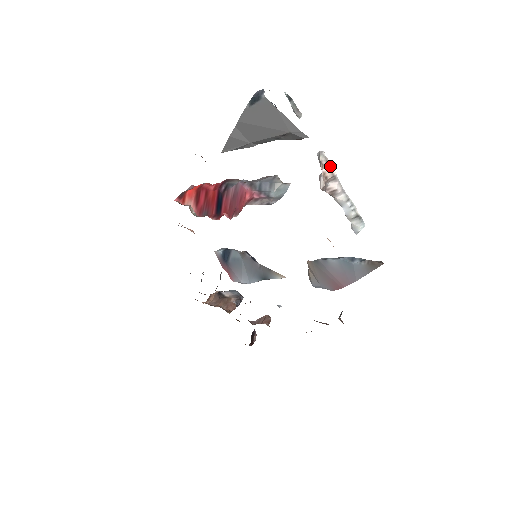
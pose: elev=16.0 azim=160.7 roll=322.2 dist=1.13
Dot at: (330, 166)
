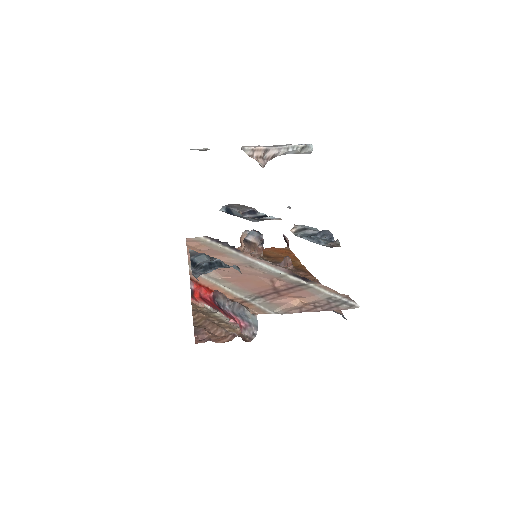
Dot at: (257, 149)
